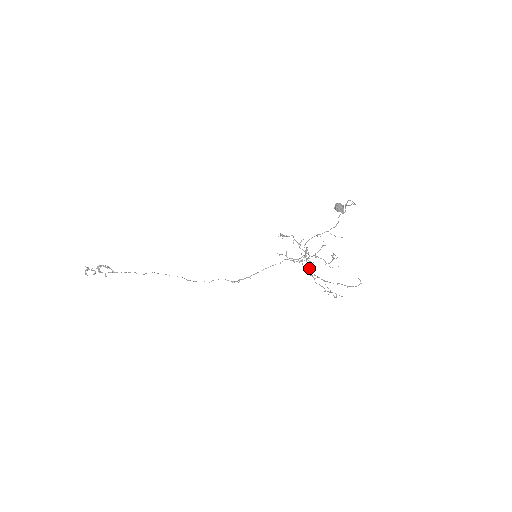
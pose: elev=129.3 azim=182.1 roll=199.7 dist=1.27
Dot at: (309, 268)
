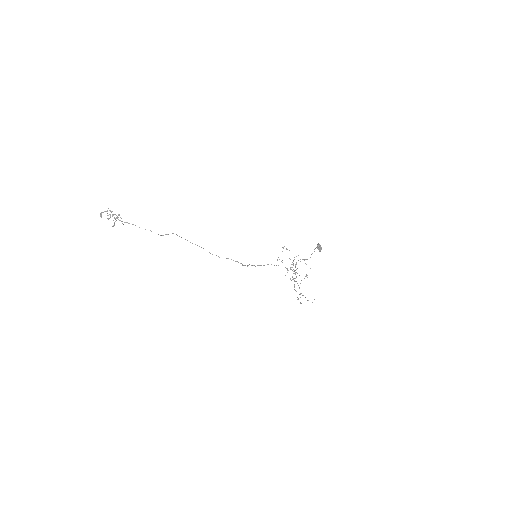
Dot at: (290, 278)
